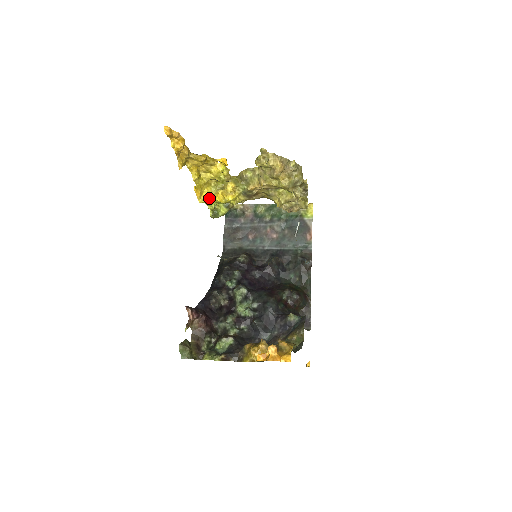
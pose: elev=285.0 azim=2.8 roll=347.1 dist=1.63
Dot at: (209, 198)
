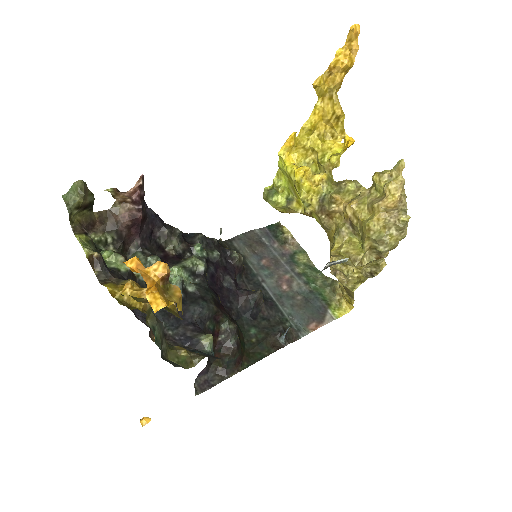
Dot at: (290, 162)
